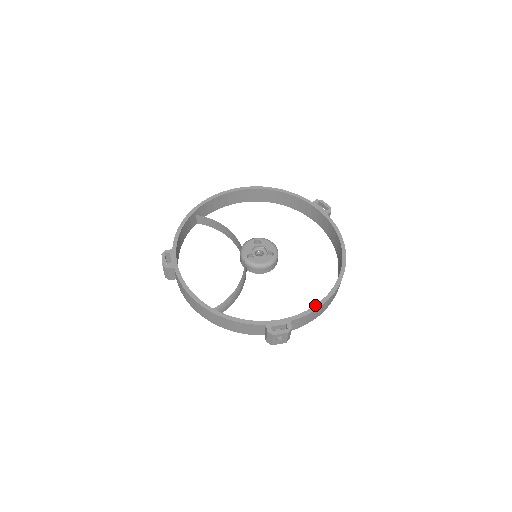
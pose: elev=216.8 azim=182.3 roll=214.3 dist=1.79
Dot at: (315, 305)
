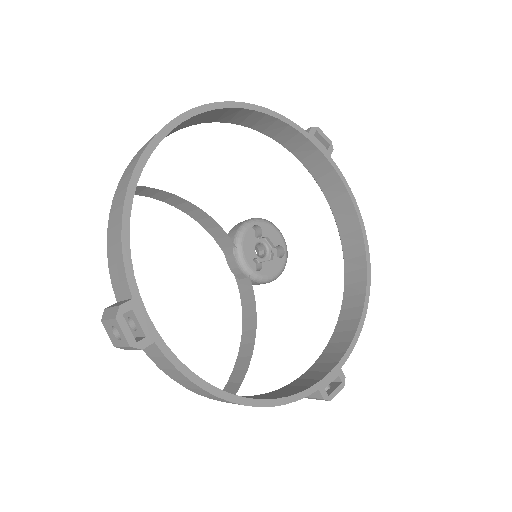
Dot at: (357, 329)
